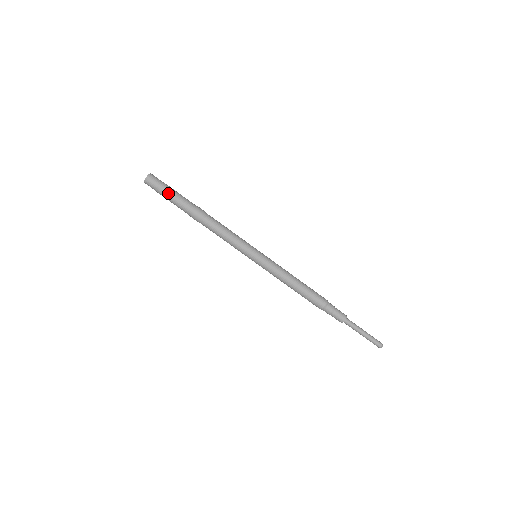
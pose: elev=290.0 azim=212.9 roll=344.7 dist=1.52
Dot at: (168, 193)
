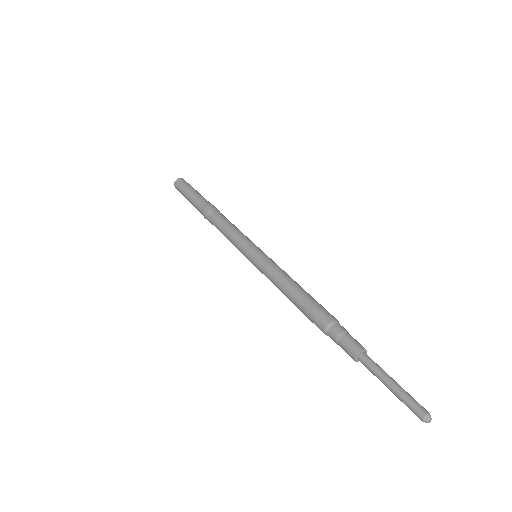
Dot at: (190, 190)
